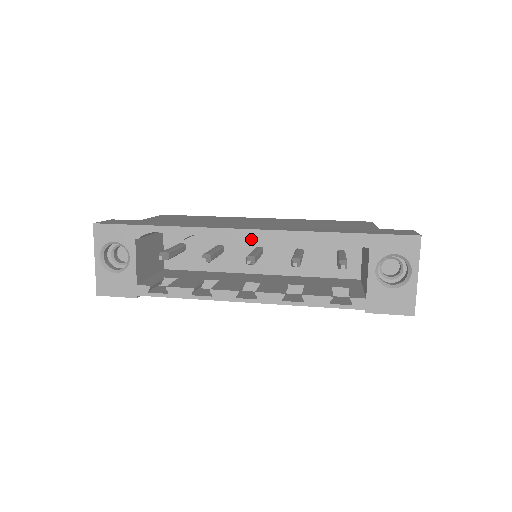
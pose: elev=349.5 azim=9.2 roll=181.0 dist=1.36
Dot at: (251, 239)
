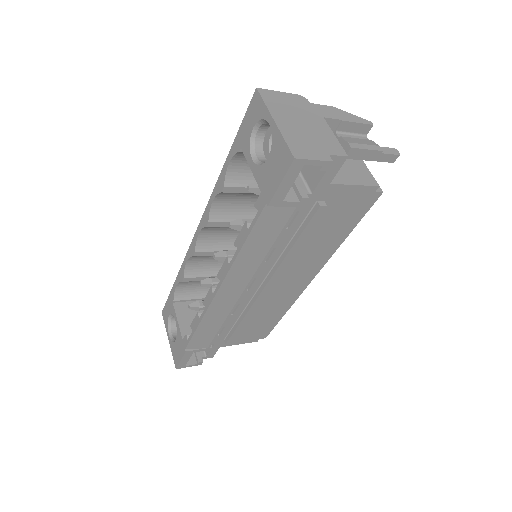
Dot at: occluded
